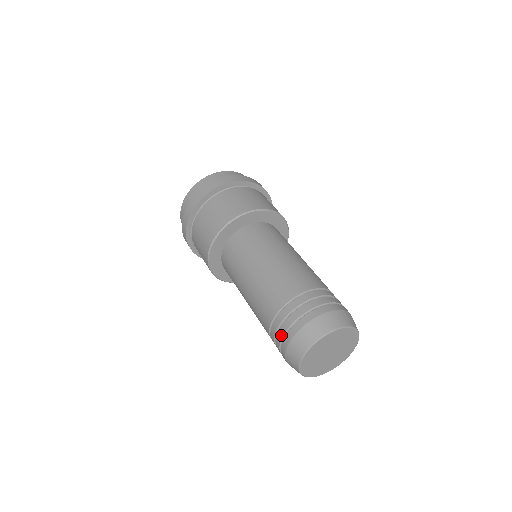
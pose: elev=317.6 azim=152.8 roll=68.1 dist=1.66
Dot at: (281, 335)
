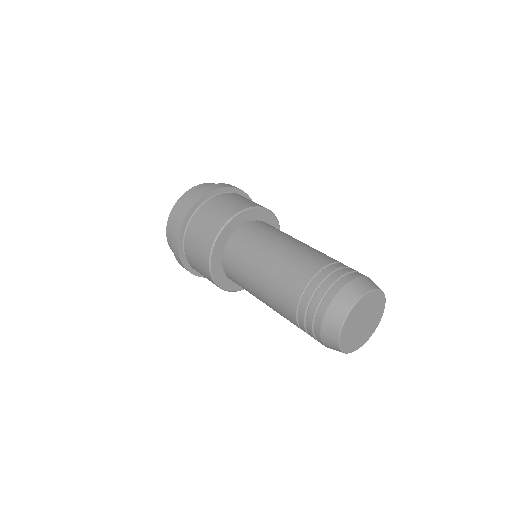
Dot at: (313, 311)
